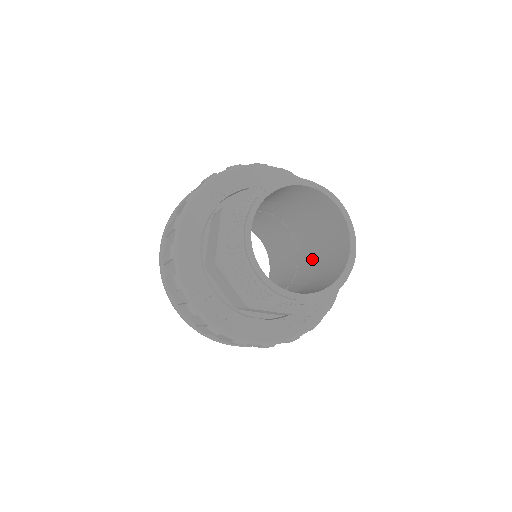
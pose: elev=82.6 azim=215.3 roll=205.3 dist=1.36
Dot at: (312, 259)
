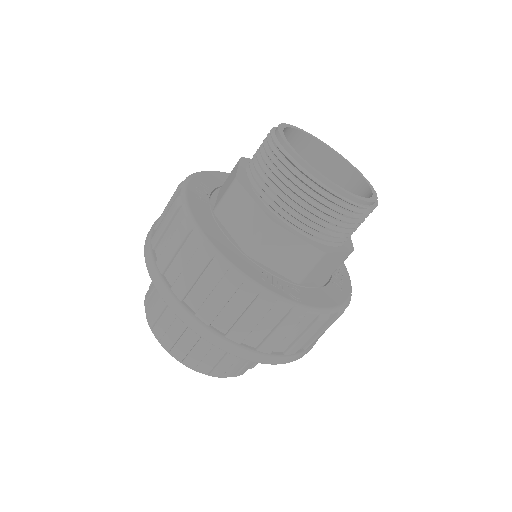
Dot at: occluded
